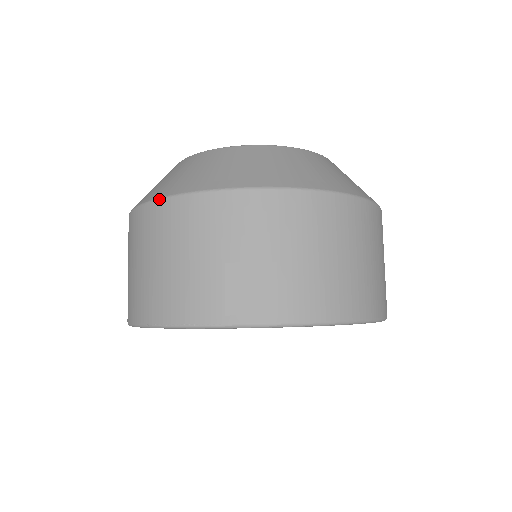
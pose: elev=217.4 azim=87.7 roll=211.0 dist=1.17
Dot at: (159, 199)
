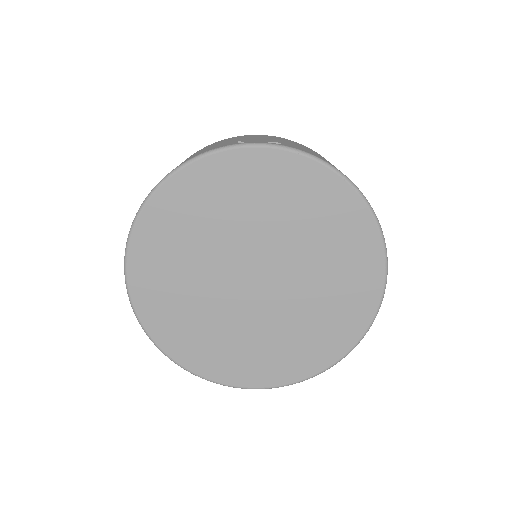
Dot at: occluded
